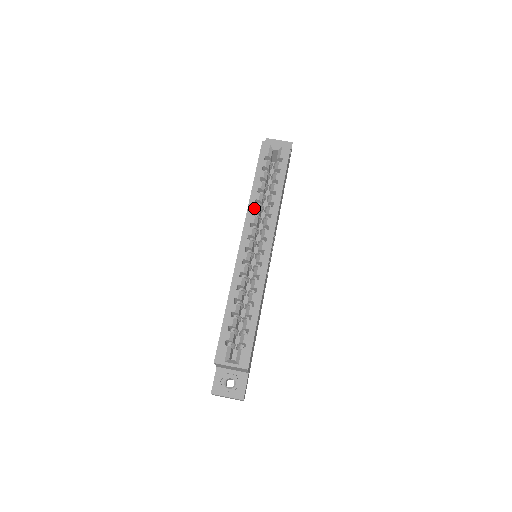
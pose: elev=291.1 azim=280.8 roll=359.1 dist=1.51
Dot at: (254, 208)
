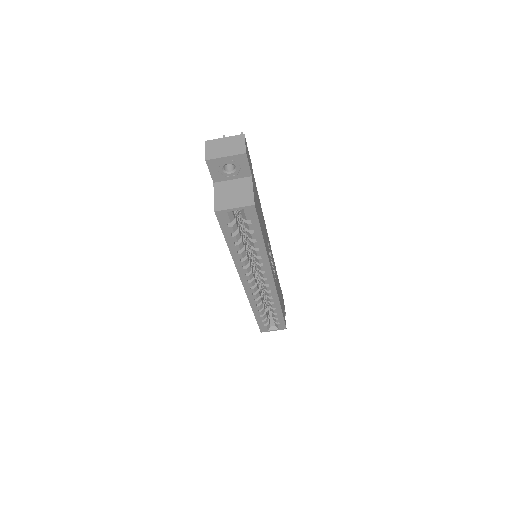
Dot at: (242, 265)
